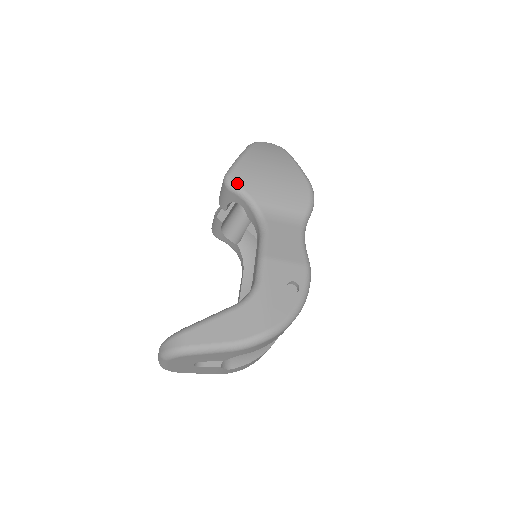
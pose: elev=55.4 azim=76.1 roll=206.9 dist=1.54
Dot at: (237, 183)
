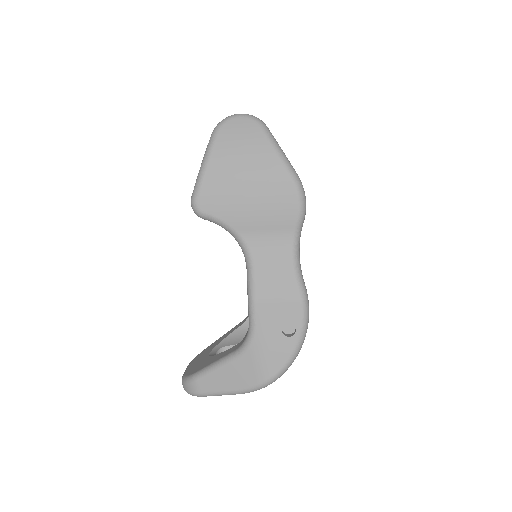
Dot at: (206, 211)
